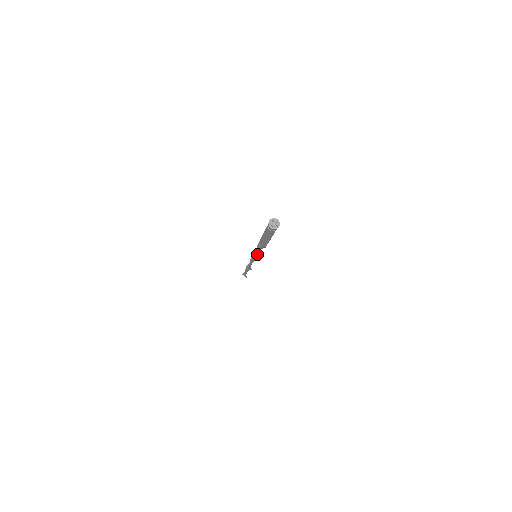
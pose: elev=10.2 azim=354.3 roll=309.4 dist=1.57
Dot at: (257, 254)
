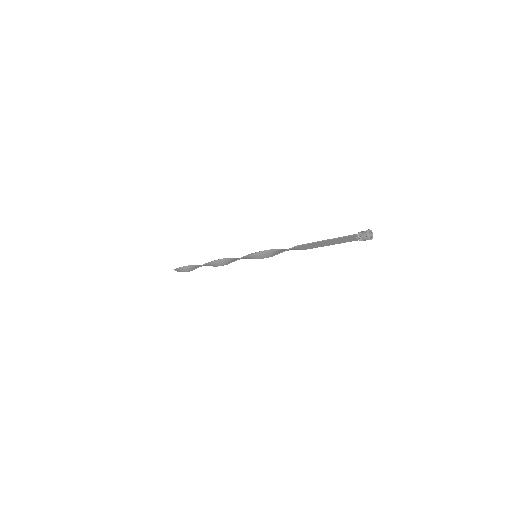
Dot at: (269, 255)
